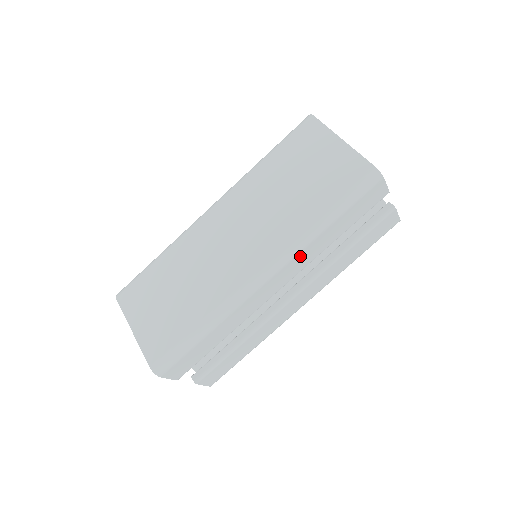
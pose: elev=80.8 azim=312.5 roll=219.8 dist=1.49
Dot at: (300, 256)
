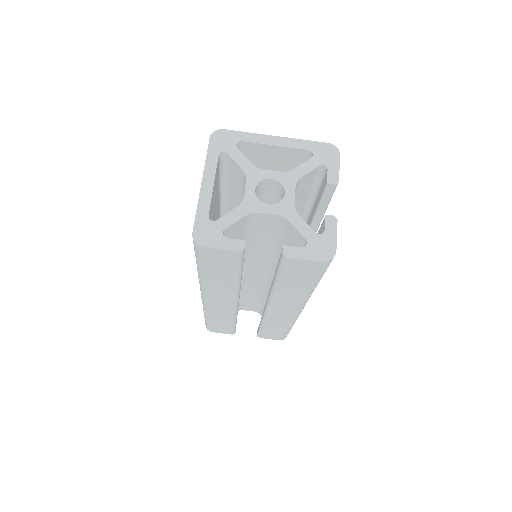
Dot at: (213, 290)
